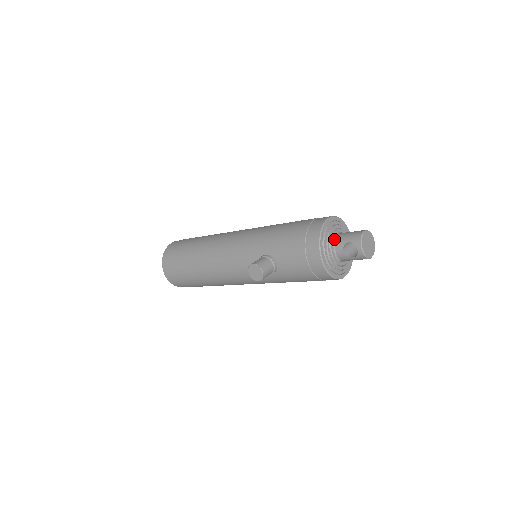
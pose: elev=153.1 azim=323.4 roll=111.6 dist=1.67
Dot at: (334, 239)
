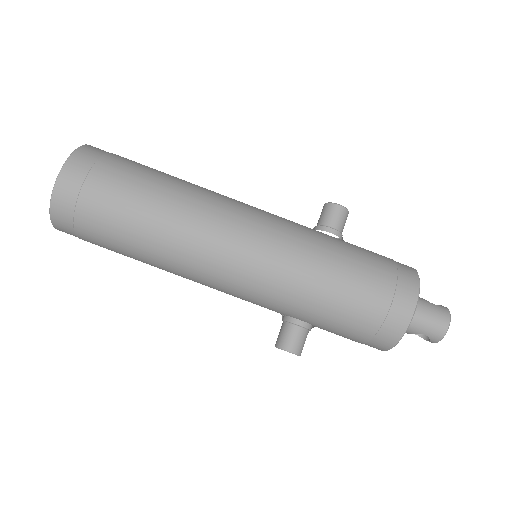
Dot at: occluded
